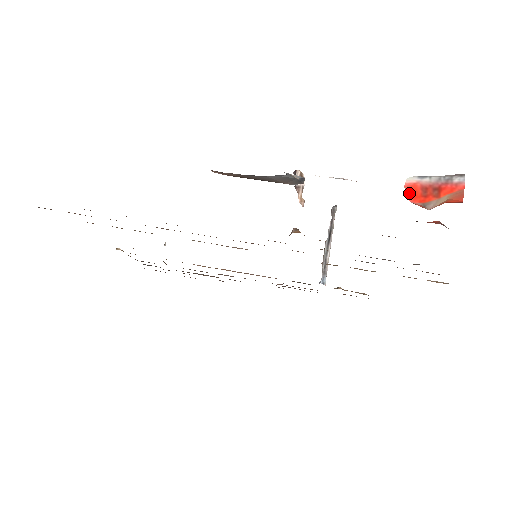
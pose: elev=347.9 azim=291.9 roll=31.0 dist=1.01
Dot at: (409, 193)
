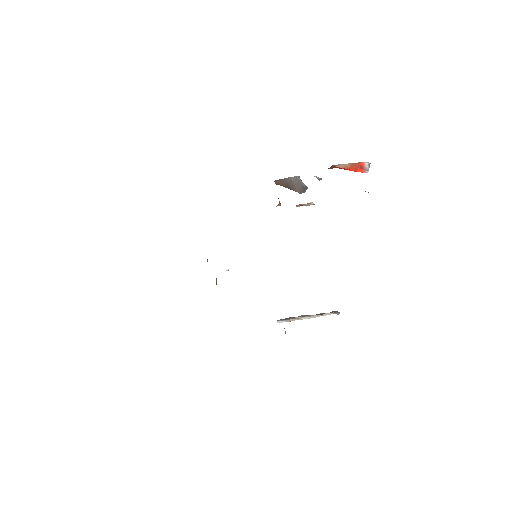
Dot at: occluded
